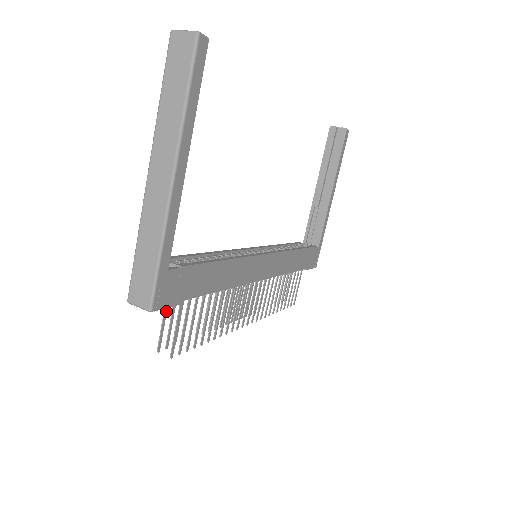
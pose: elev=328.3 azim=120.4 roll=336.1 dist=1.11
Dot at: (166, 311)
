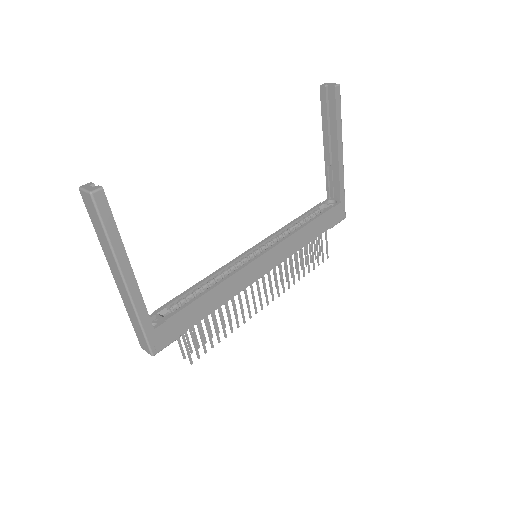
Dot at: occluded
